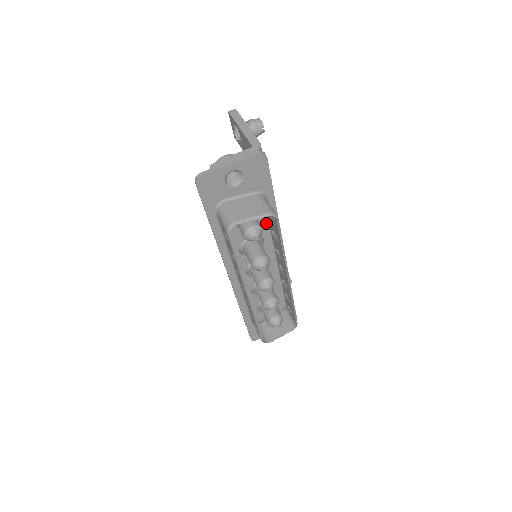
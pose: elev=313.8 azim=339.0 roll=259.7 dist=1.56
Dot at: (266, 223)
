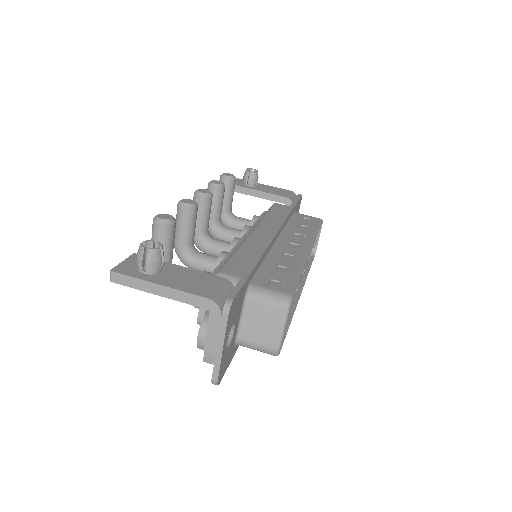
Dot at: occluded
